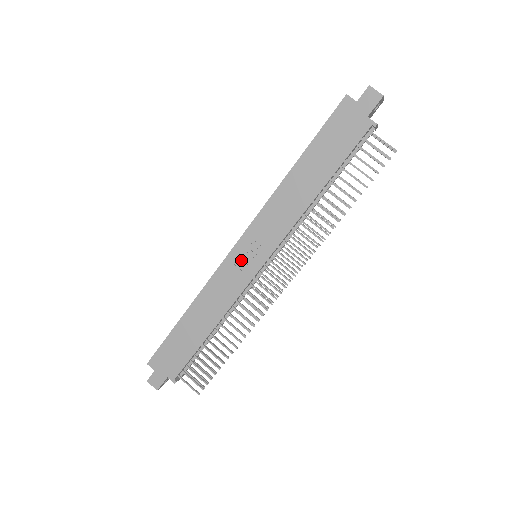
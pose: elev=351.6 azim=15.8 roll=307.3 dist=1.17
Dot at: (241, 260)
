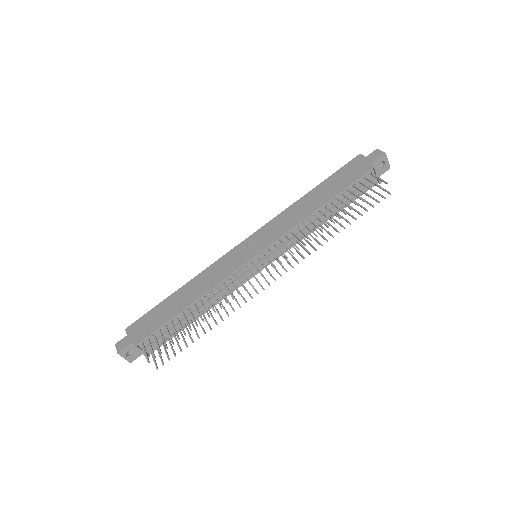
Dot at: (242, 251)
